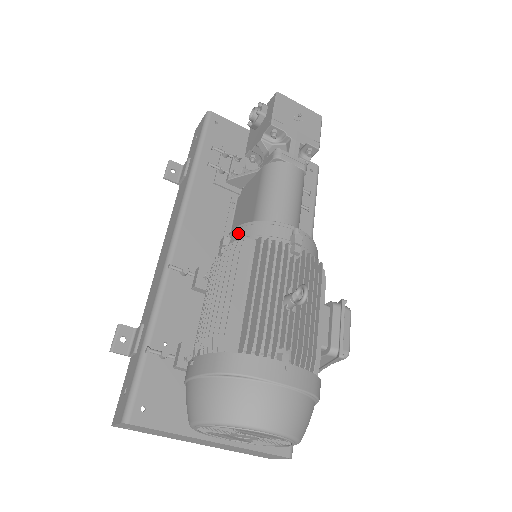
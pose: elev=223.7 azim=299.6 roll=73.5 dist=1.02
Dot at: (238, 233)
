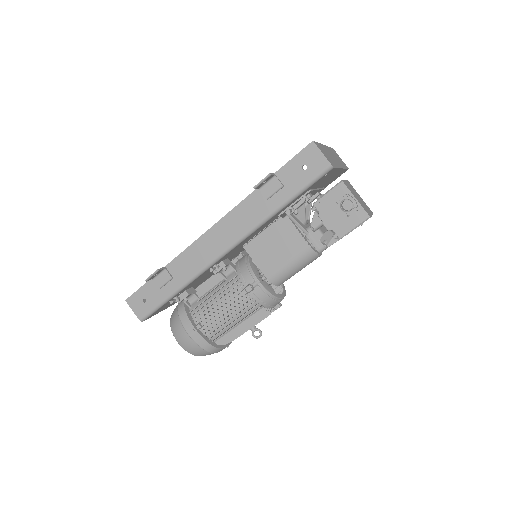
Dot at: (260, 294)
